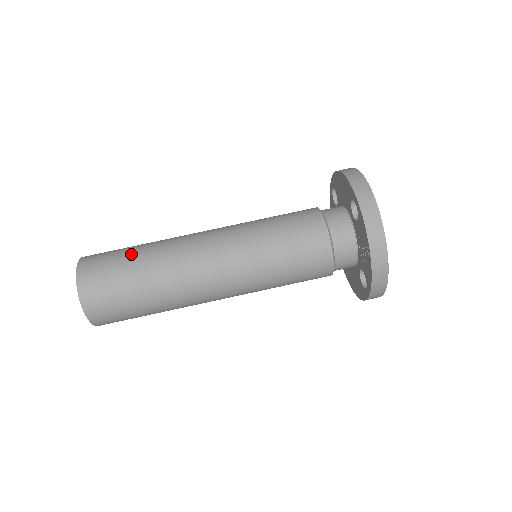
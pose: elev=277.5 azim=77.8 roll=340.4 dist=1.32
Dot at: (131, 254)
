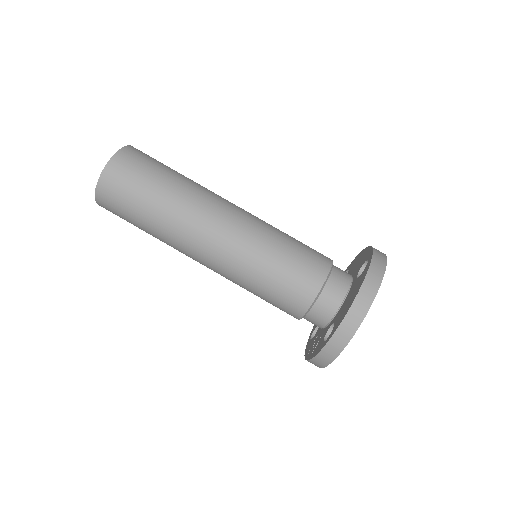
Dot at: (146, 203)
